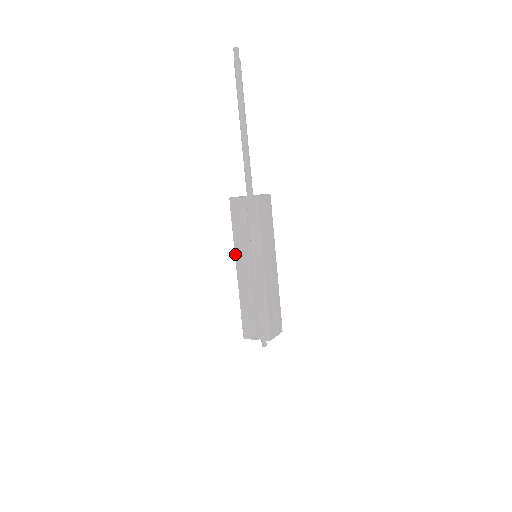
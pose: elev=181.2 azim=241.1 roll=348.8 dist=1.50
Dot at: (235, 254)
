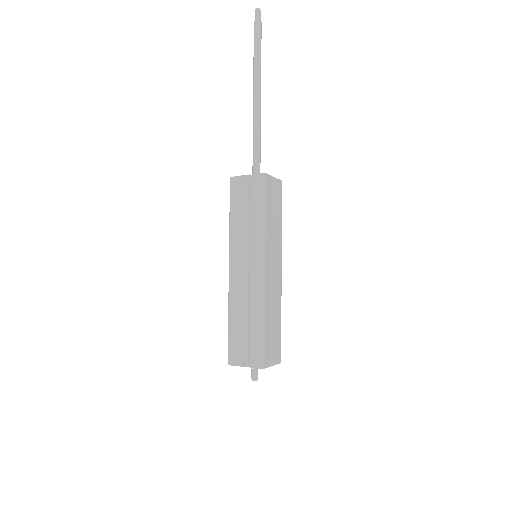
Dot at: (229, 249)
